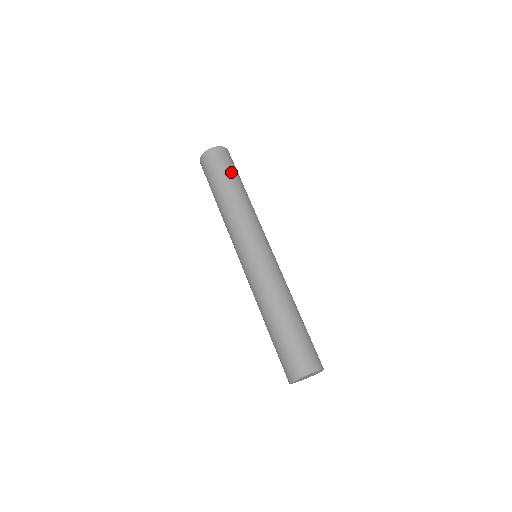
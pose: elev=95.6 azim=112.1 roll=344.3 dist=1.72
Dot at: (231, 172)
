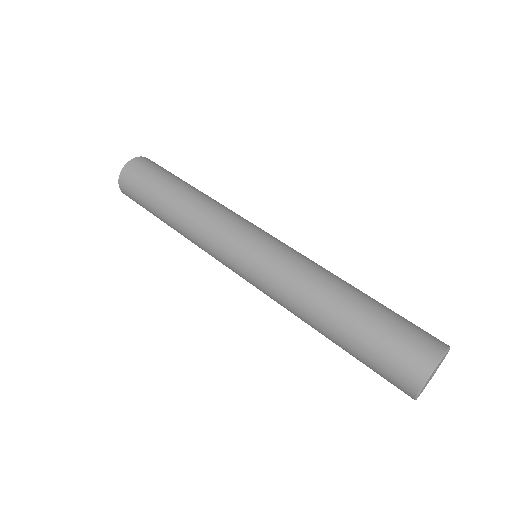
Dot at: (152, 188)
